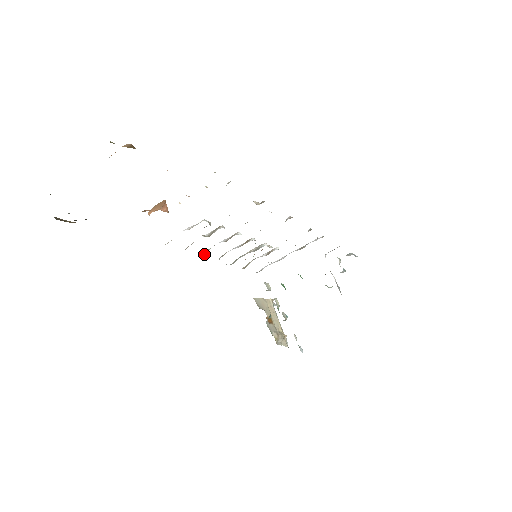
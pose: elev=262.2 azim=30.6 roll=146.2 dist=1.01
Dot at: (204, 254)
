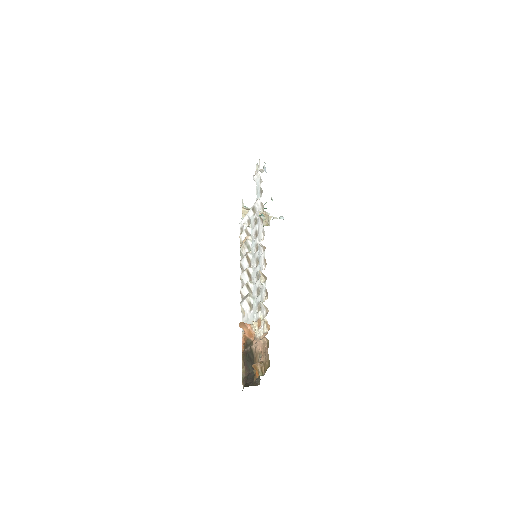
Dot at: occluded
